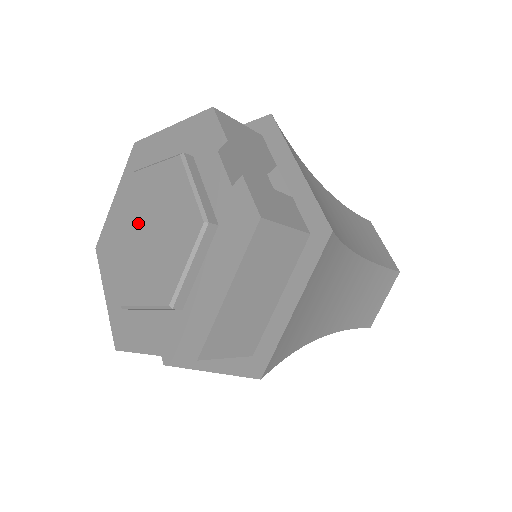
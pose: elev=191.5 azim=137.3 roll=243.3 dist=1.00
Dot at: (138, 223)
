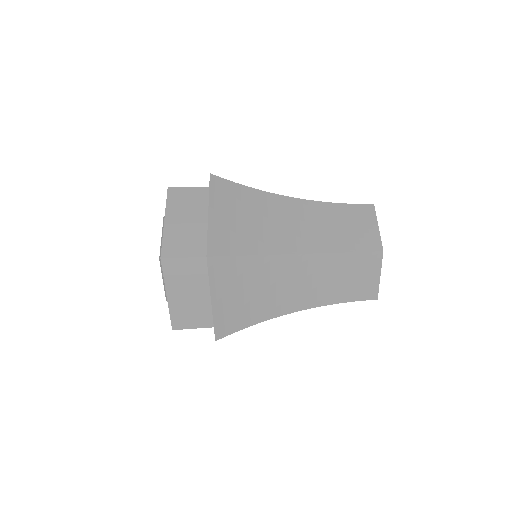
Dot at: occluded
